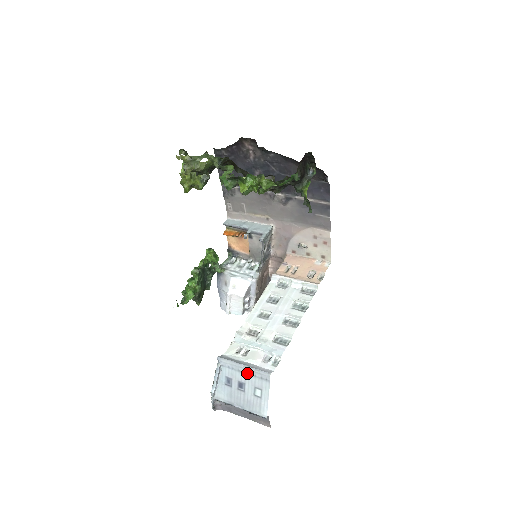
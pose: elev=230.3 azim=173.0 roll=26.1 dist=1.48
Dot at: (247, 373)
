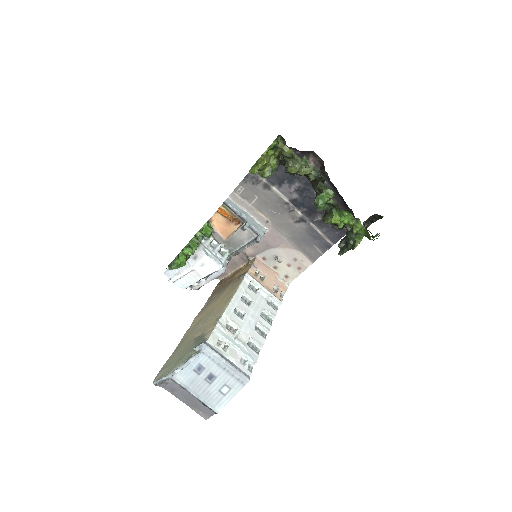
Dot at: (226, 370)
